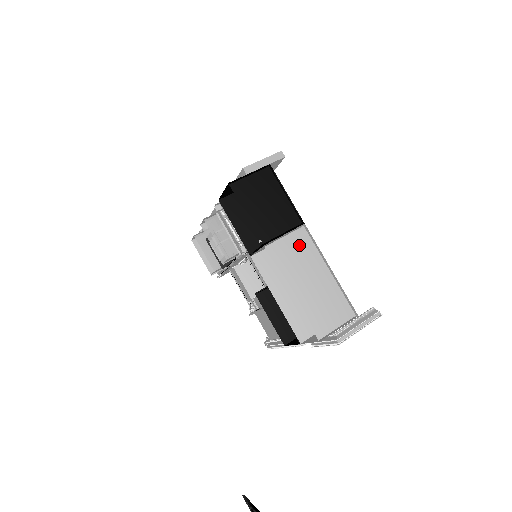
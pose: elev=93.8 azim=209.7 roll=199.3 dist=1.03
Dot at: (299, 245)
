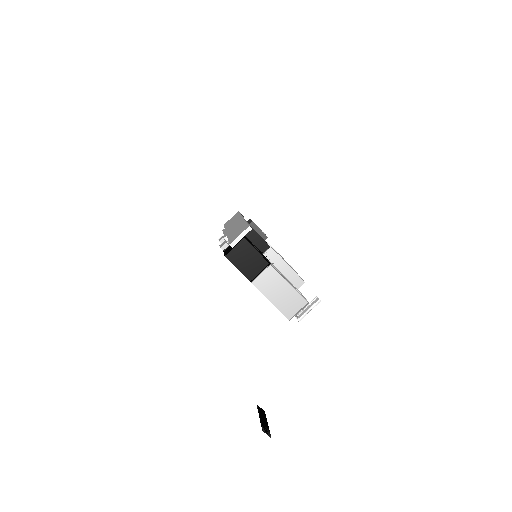
Dot at: (270, 276)
